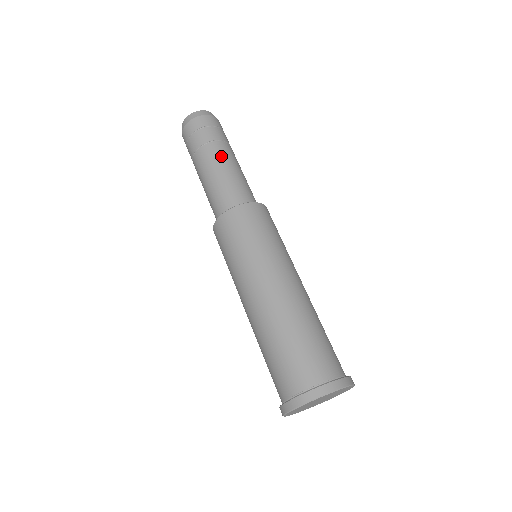
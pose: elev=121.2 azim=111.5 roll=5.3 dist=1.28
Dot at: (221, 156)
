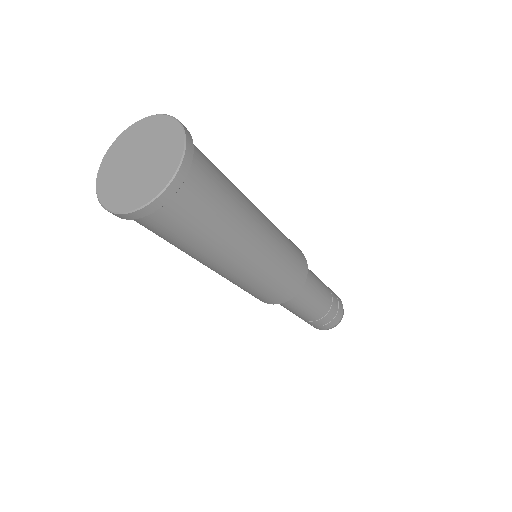
Dot at: occluded
